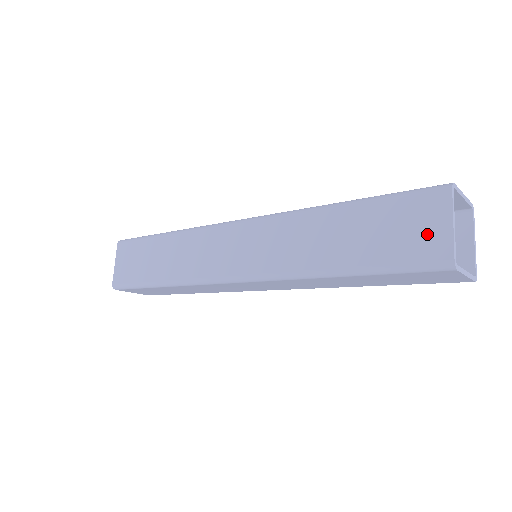
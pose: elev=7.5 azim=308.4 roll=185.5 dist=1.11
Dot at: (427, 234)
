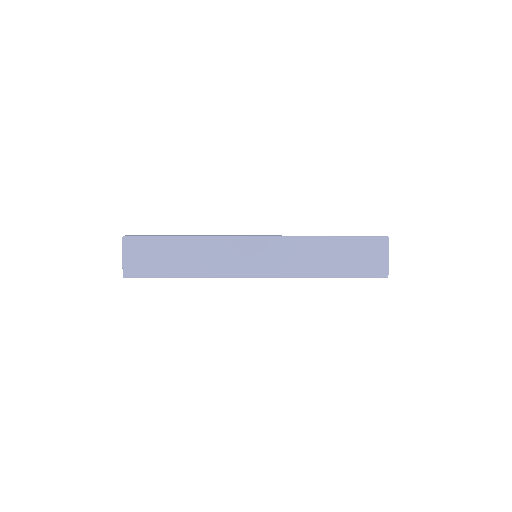
Dot at: (377, 261)
